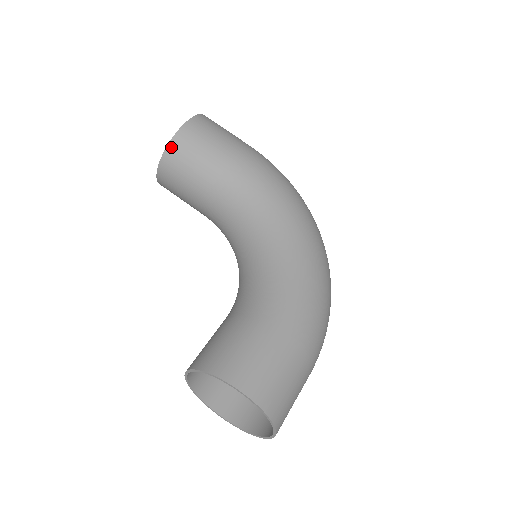
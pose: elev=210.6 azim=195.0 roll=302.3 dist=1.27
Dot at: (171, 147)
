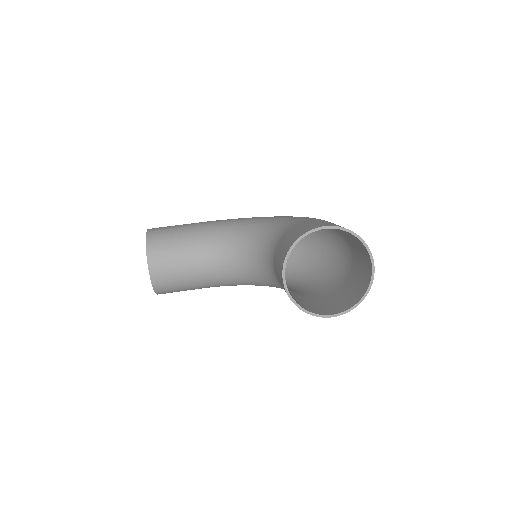
Dot at: (149, 241)
